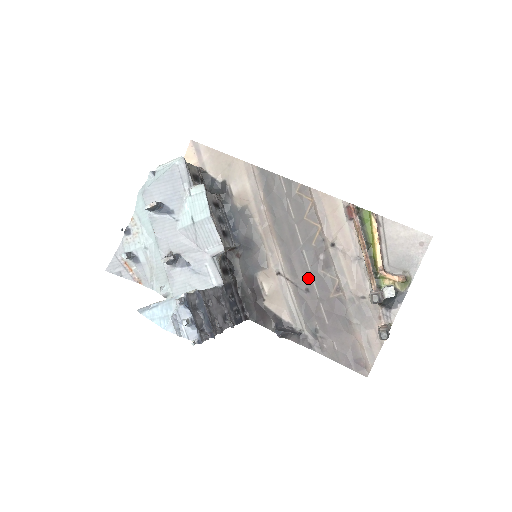
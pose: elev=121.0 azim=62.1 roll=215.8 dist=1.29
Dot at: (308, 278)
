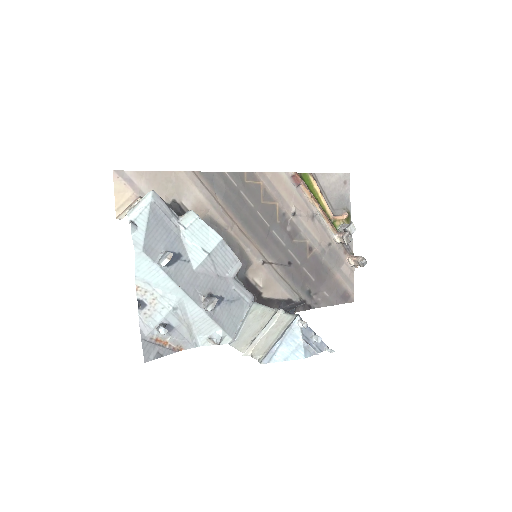
Dot at: (286, 253)
